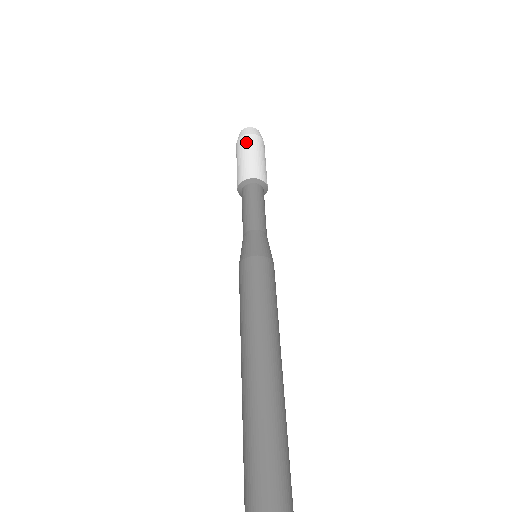
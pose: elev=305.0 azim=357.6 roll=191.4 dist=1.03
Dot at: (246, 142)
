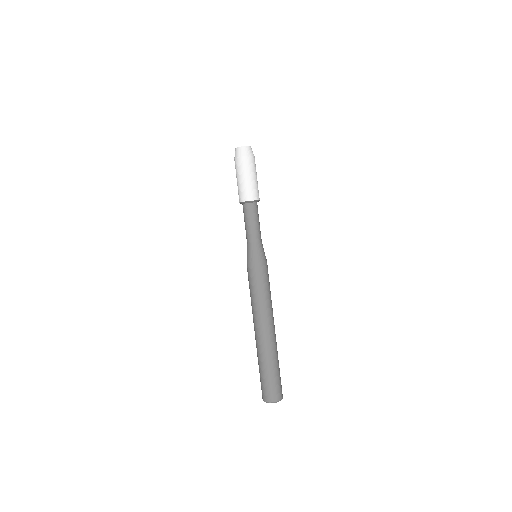
Dot at: (235, 167)
